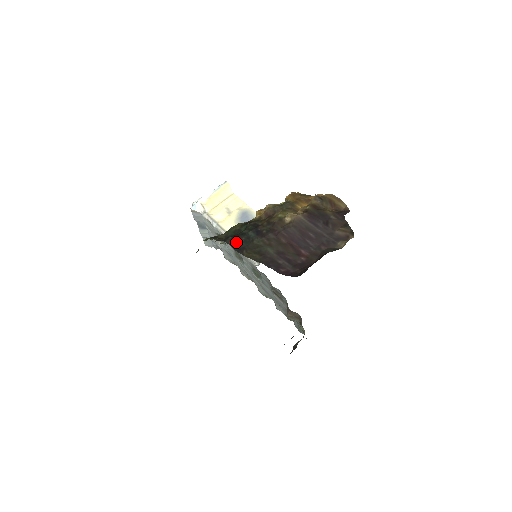
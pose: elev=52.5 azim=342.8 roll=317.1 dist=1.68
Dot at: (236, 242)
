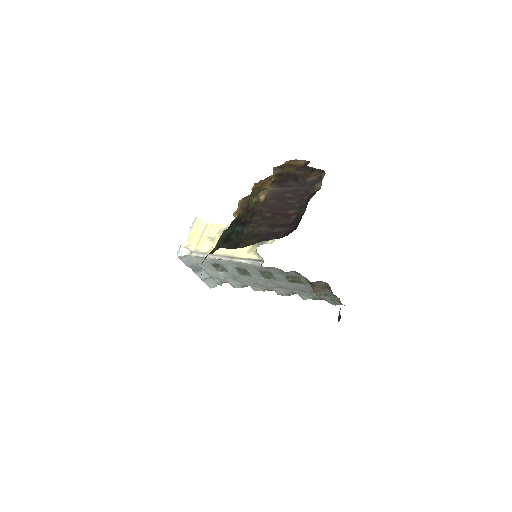
Dot at: (229, 242)
